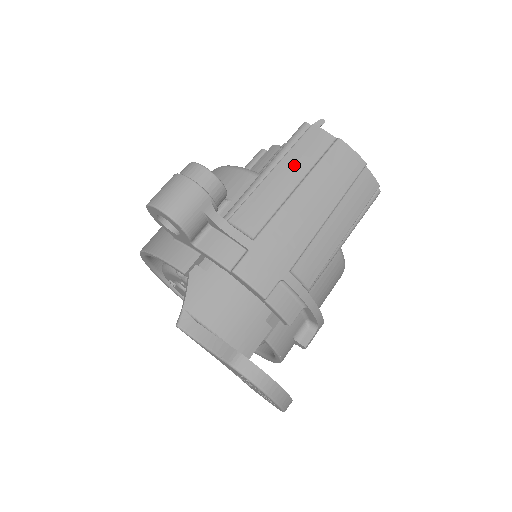
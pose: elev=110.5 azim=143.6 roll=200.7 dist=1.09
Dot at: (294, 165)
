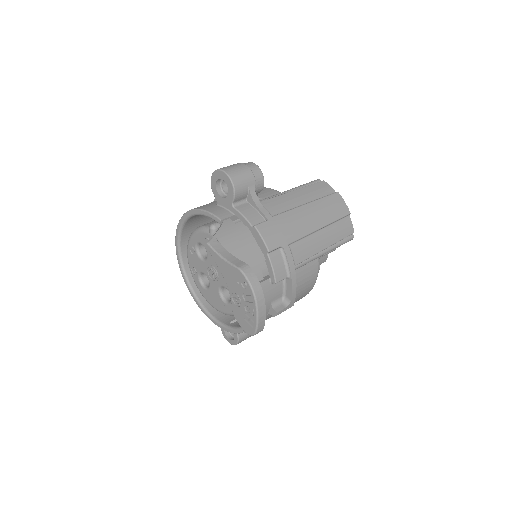
Dot at: (307, 193)
